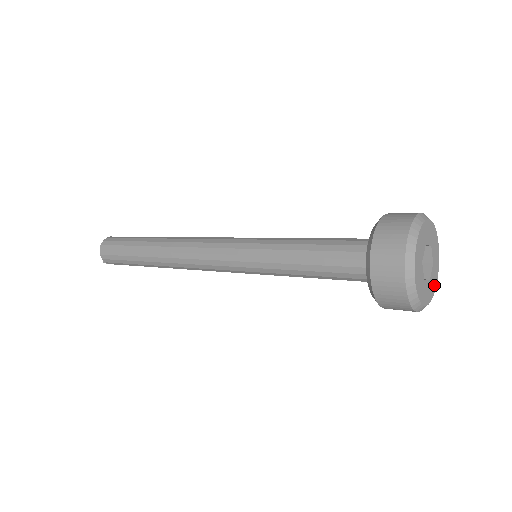
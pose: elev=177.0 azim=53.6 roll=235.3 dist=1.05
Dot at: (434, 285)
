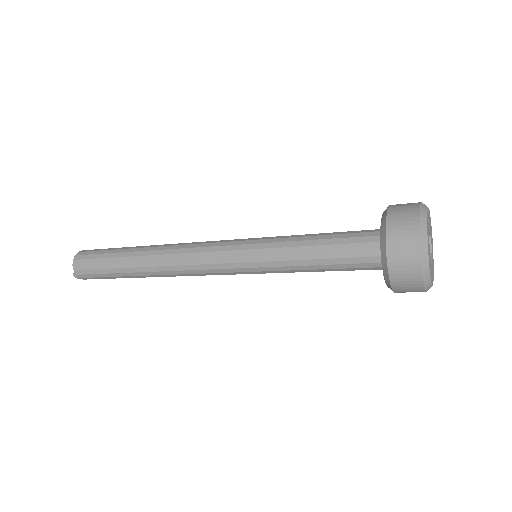
Dot at: (433, 274)
